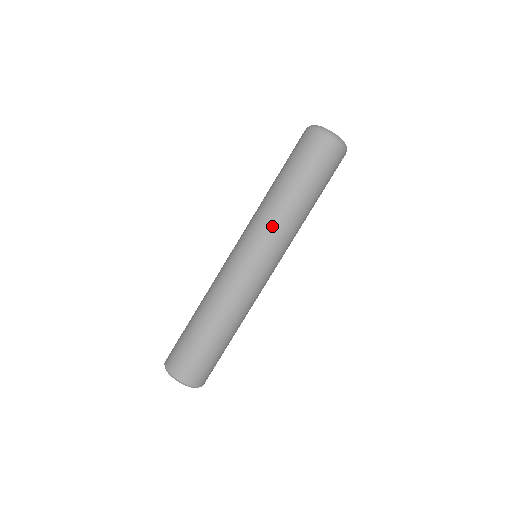
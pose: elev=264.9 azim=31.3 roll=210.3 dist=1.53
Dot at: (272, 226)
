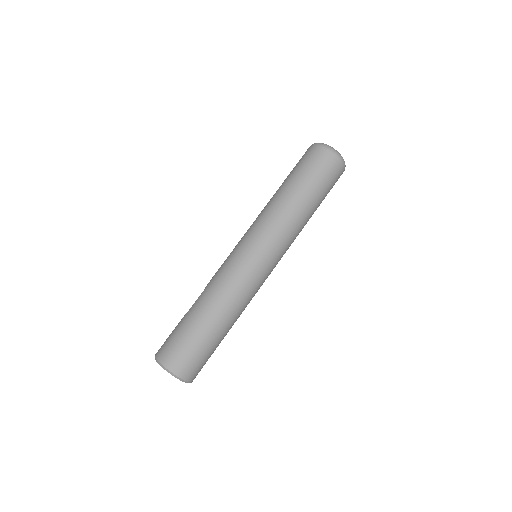
Dot at: (286, 233)
